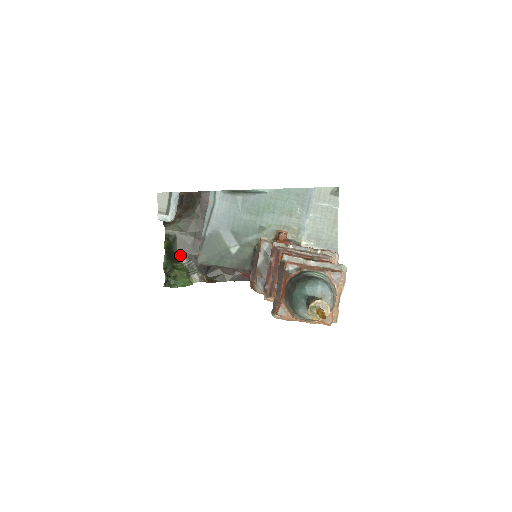
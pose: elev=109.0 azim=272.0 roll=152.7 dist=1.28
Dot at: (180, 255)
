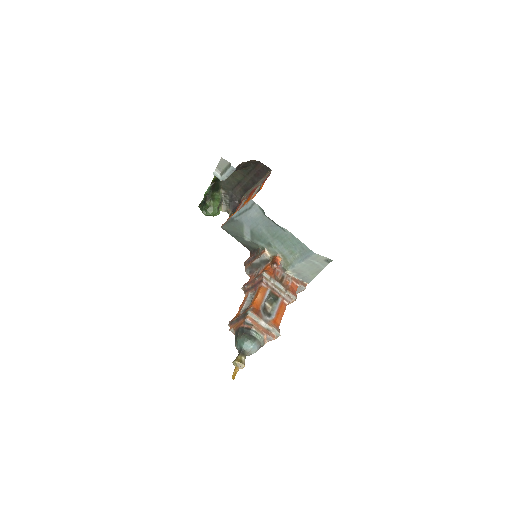
Dot at: (222, 187)
